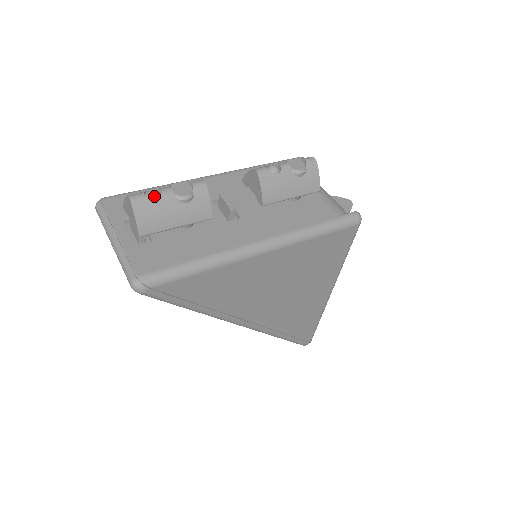
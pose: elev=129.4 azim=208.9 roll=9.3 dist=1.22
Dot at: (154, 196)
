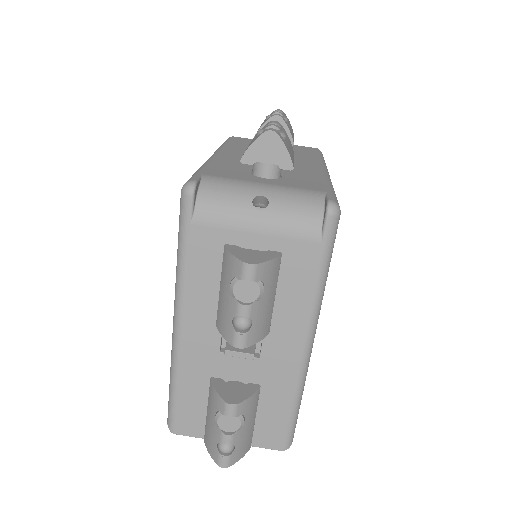
Dot at: (230, 450)
